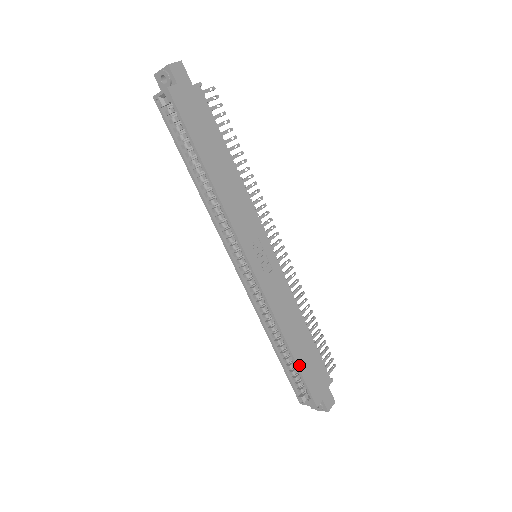
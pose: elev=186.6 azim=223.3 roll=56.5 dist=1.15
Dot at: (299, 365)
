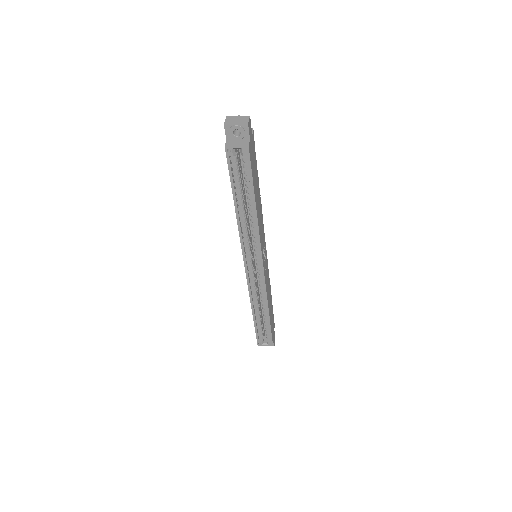
Dot at: occluded
